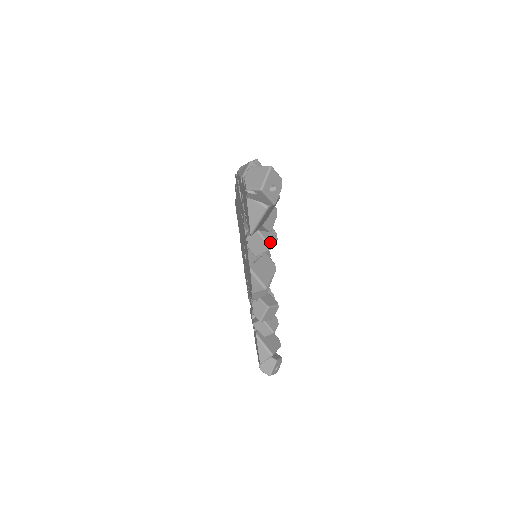
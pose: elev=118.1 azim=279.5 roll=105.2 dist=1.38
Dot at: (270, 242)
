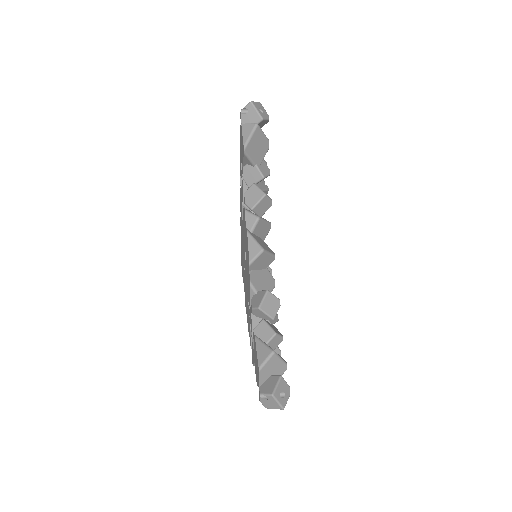
Dot at: (264, 193)
